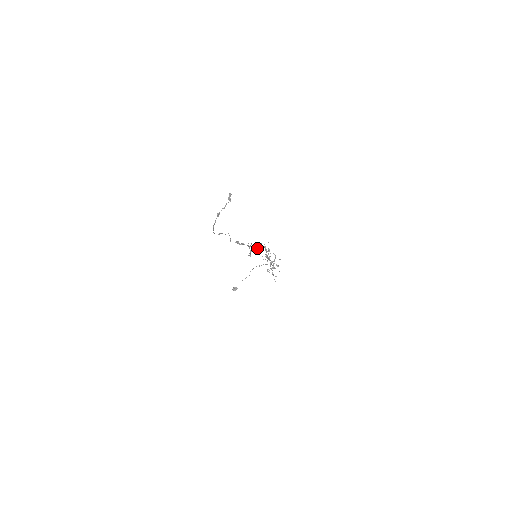
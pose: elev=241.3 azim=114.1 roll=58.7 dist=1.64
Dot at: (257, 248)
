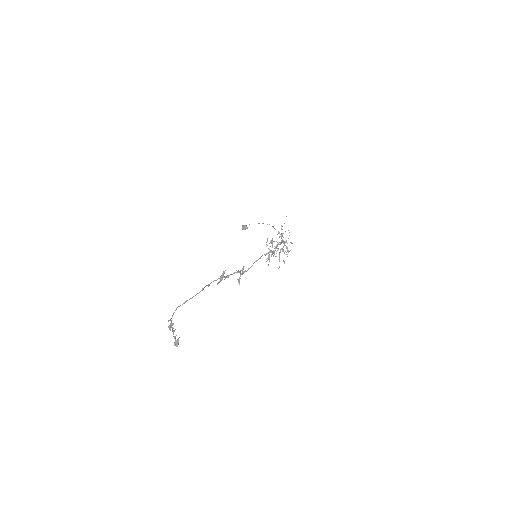
Dot at: (254, 262)
